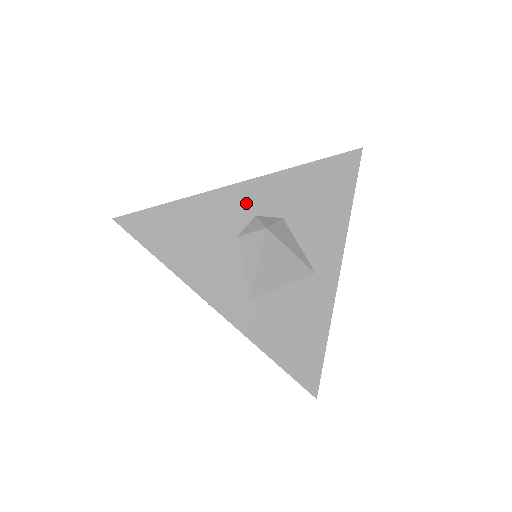
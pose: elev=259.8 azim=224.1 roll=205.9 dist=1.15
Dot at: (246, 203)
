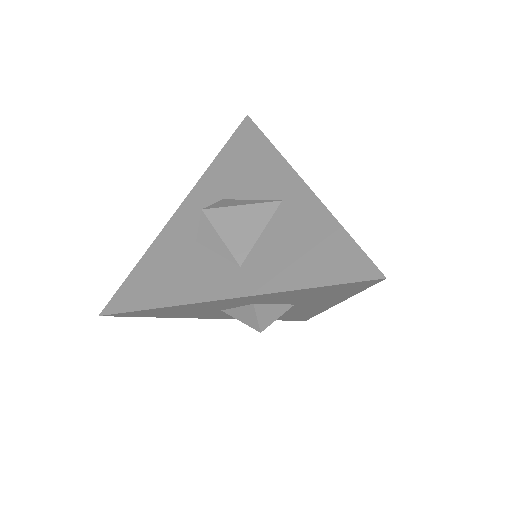
Dot at: (187, 219)
